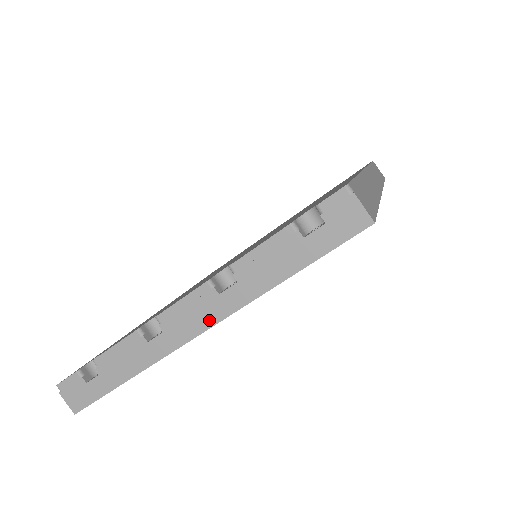
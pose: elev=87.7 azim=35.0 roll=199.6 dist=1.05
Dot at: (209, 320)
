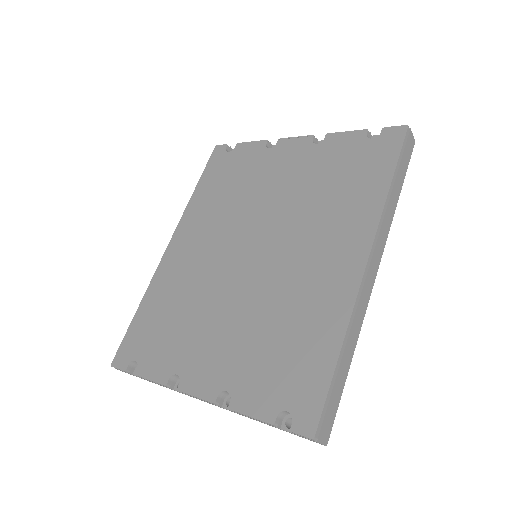
Dot at: occluded
